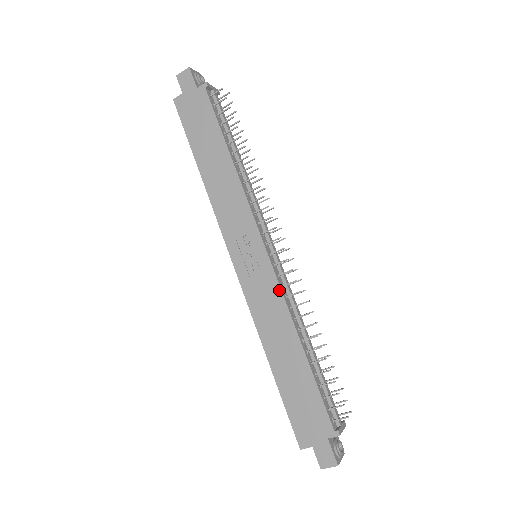
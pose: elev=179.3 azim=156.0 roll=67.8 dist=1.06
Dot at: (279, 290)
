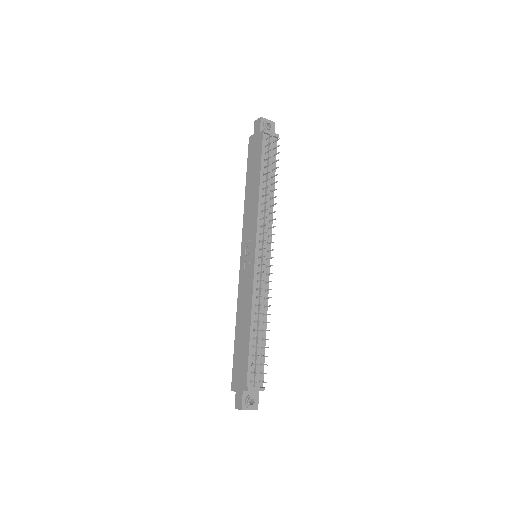
Dot at: (252, 282)
